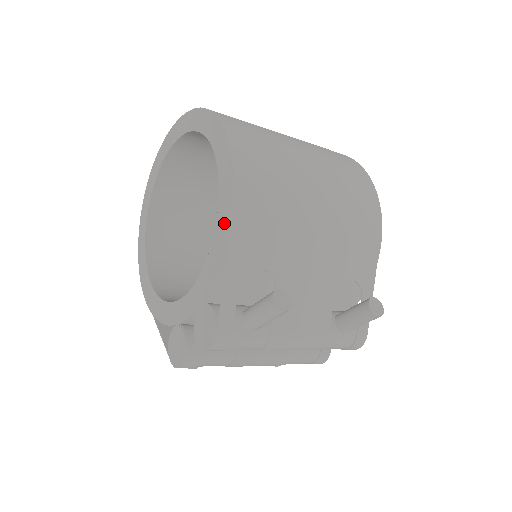
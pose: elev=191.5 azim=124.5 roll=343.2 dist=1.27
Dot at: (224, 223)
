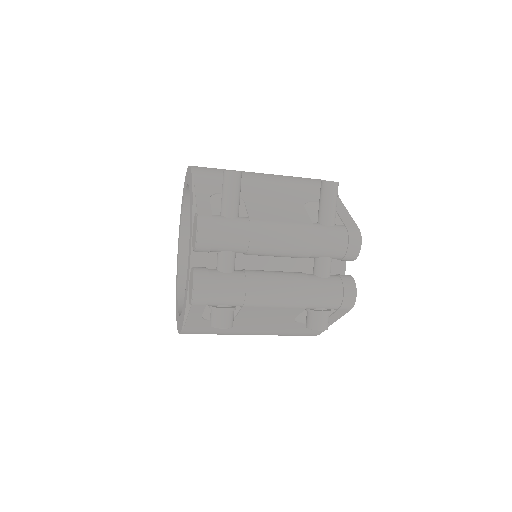
Dot at: (191, 183)
